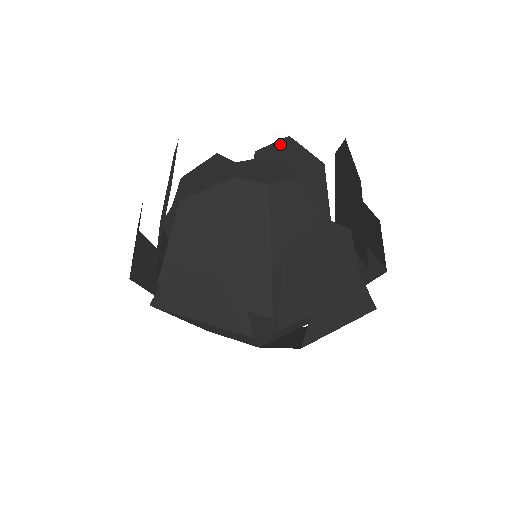
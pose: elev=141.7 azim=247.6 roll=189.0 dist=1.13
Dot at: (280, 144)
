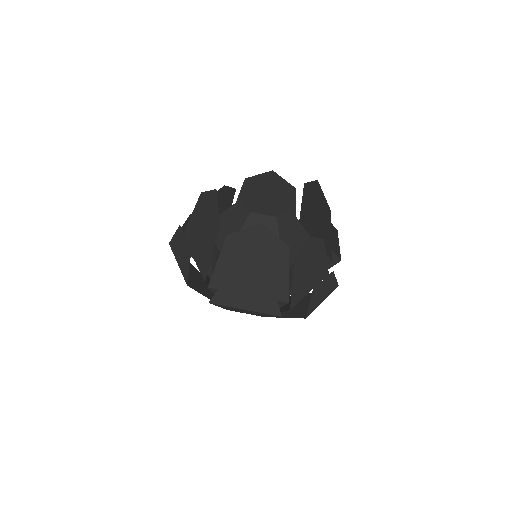
Dot at: (265, 175)
